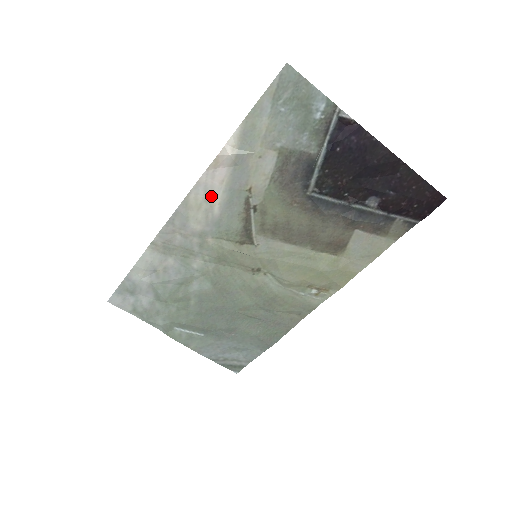
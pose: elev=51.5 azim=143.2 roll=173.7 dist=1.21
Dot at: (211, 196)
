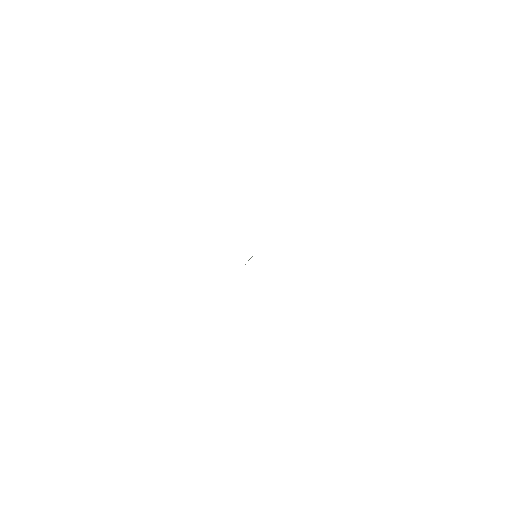
Dot at: occluded
